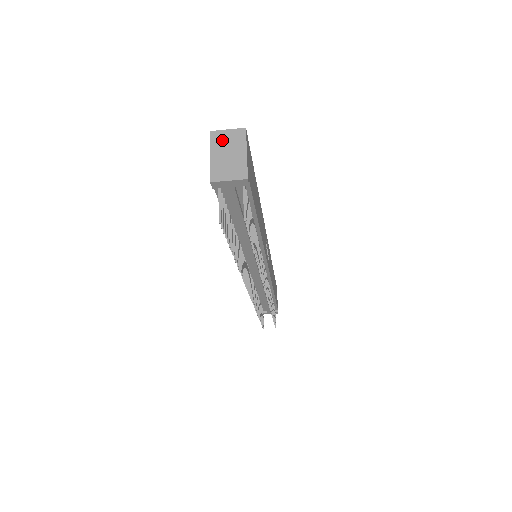
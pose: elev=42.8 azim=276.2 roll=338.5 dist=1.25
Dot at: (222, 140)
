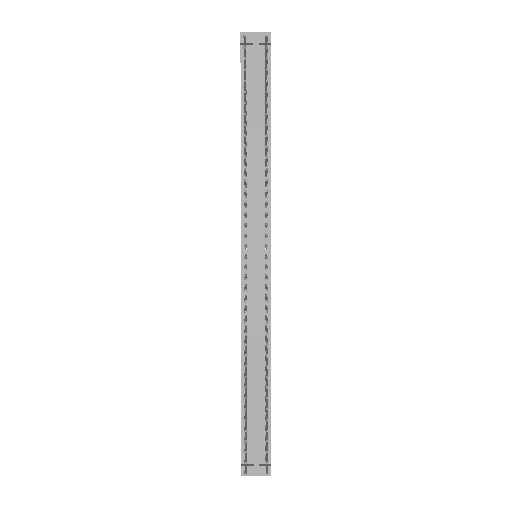
Dot at: occluded
